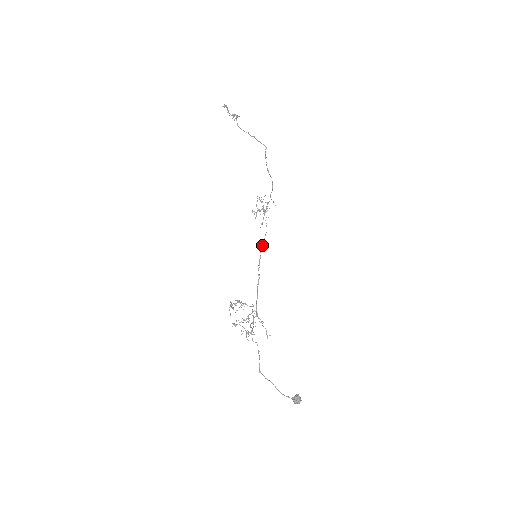
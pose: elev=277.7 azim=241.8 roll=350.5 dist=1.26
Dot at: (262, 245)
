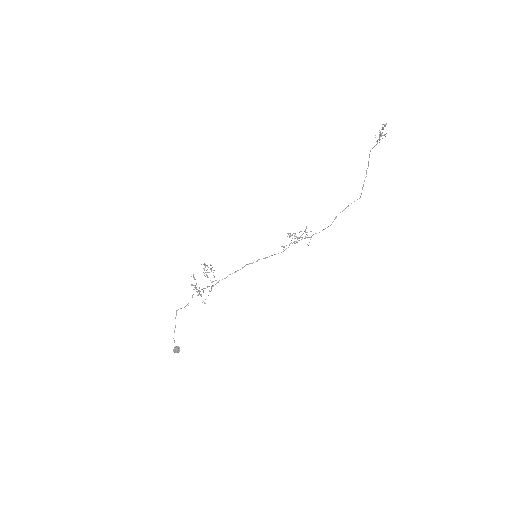
Dot at: (267, 257)
